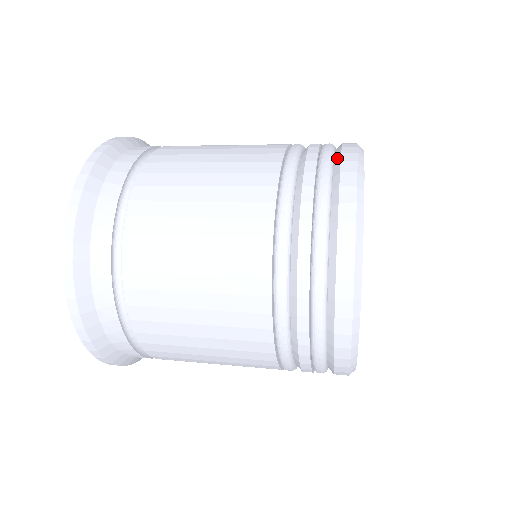
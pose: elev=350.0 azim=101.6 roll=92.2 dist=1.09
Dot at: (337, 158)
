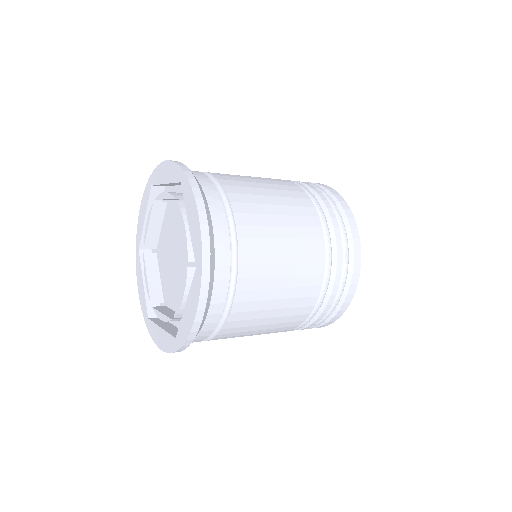
Dot at: occluded
